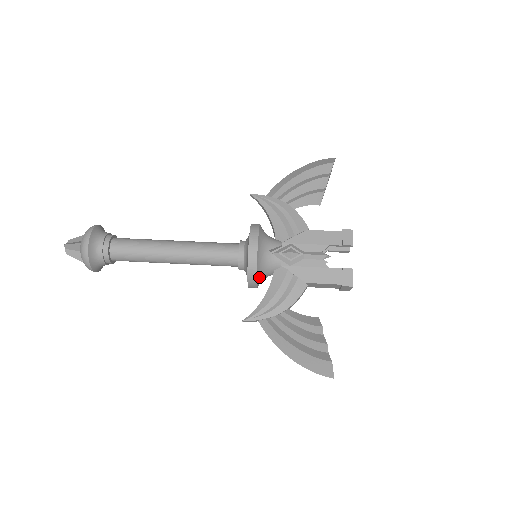
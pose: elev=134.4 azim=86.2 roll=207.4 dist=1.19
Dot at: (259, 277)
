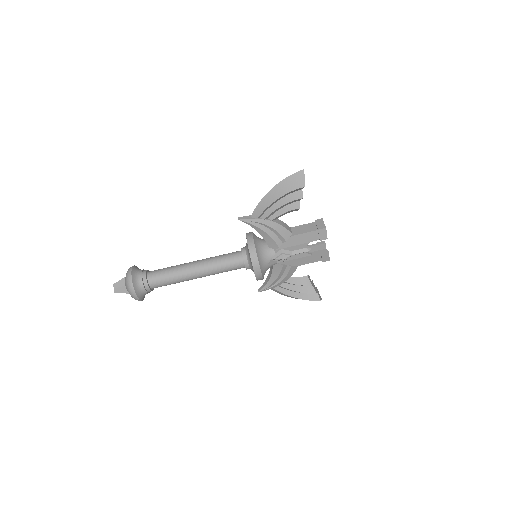
Dot at: occluded
